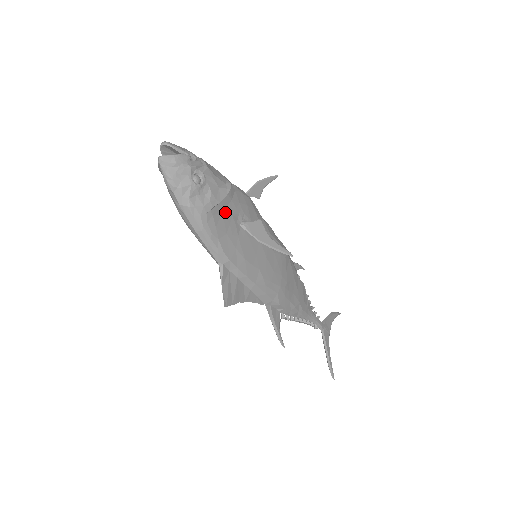
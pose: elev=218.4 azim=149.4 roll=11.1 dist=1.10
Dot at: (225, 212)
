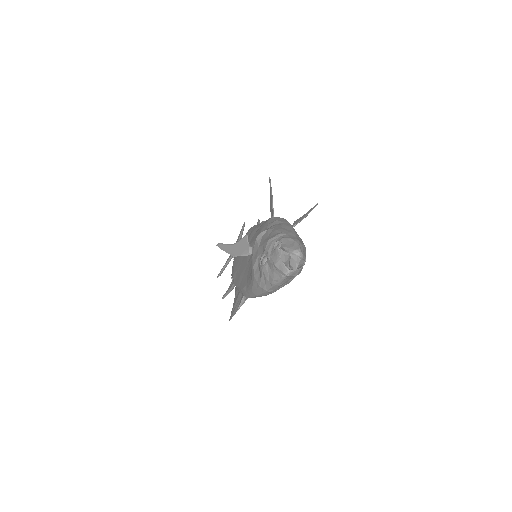
Dot at: occluded
